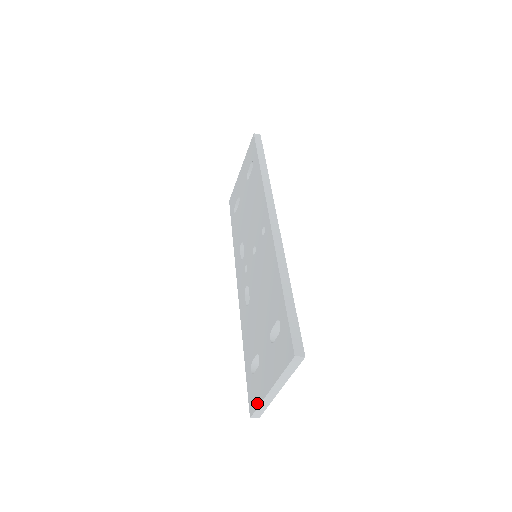
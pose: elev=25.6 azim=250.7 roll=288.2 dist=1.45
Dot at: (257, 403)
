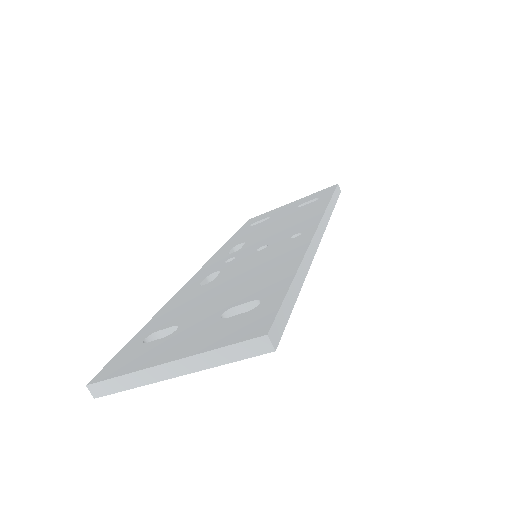
Dot at: (122, 371)
